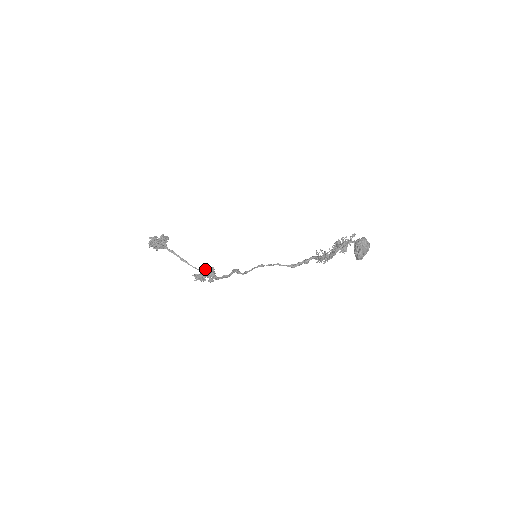
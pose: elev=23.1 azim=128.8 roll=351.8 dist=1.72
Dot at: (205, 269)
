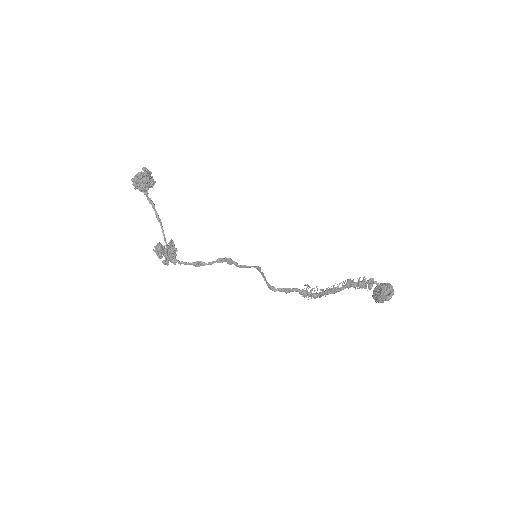
Dot at: (172, 244)
